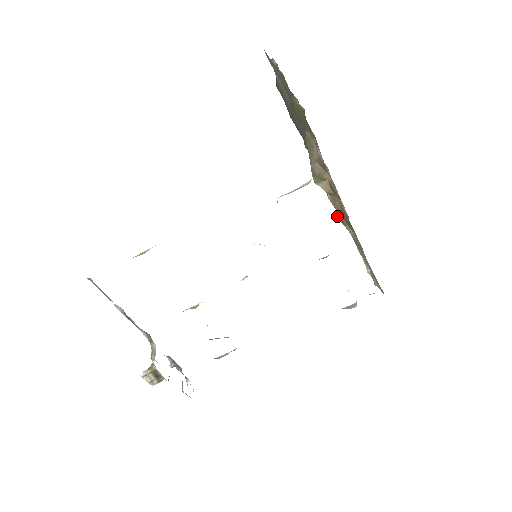
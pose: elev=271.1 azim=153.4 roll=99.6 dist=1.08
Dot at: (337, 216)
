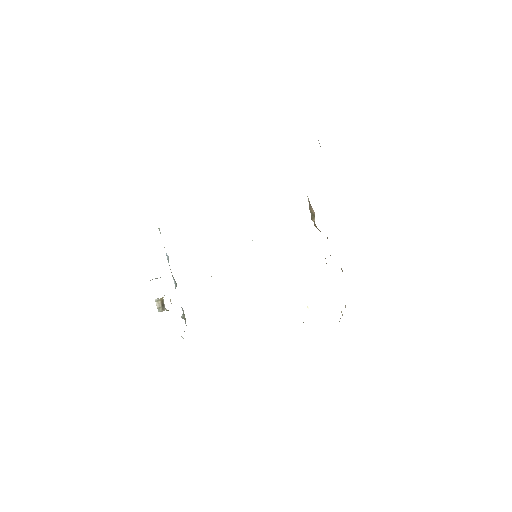
Dot at: occluded
